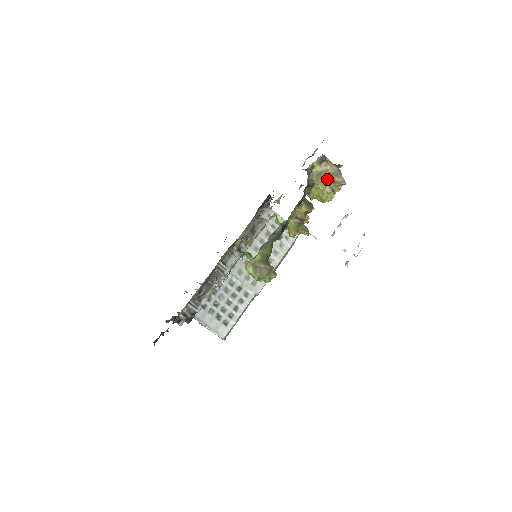
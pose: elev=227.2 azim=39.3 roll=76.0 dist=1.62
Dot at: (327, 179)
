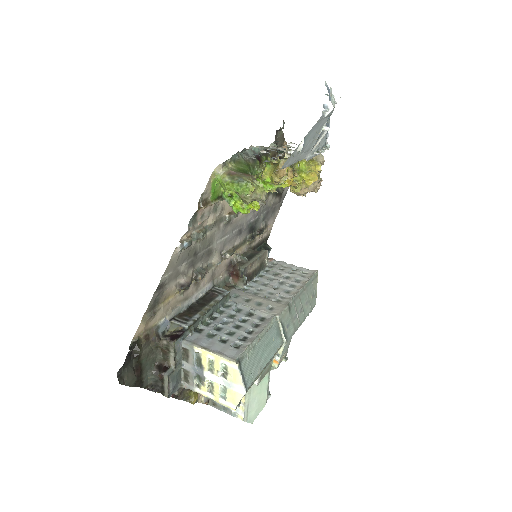
Dot at: occluded
